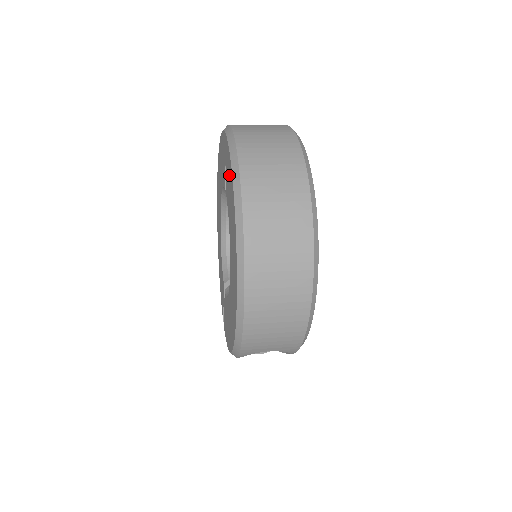
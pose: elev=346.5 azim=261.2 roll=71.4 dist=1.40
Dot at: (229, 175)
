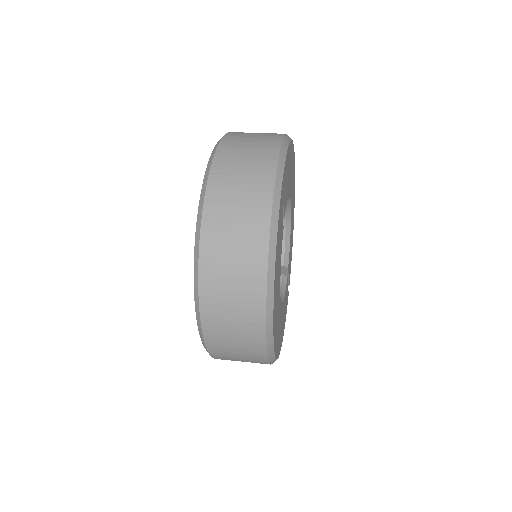
Dot at: occluded
